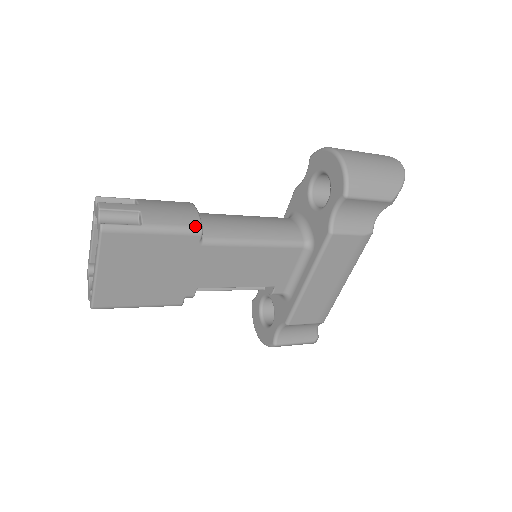
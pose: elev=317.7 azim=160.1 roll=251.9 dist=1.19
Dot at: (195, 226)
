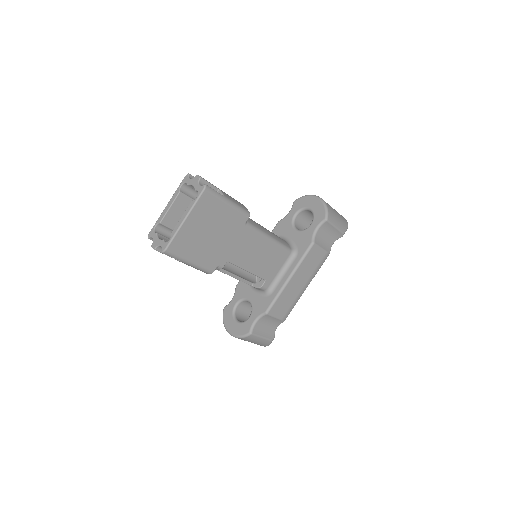
Dot at: (247, 210)
